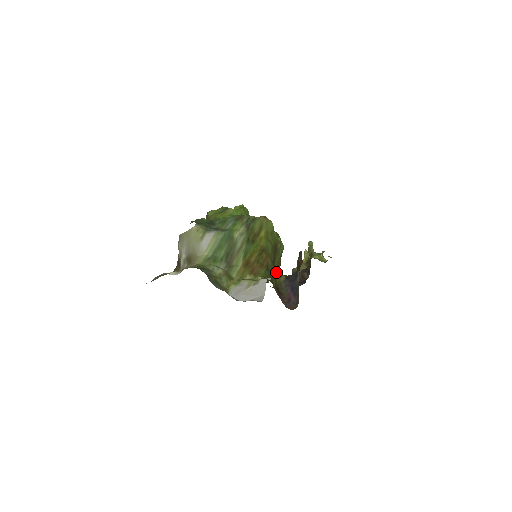
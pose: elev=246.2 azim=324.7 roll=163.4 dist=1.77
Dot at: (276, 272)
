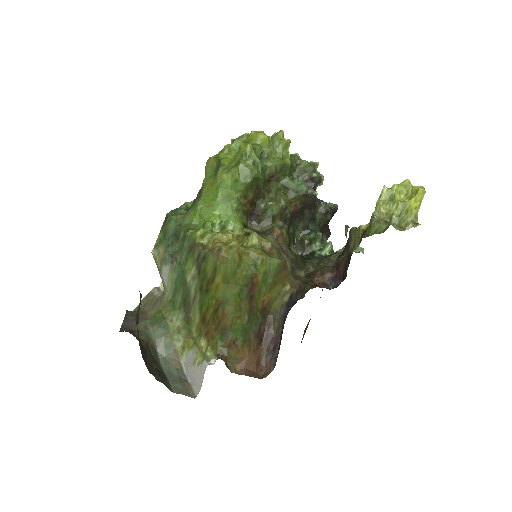
Dot at: (268, 298)
